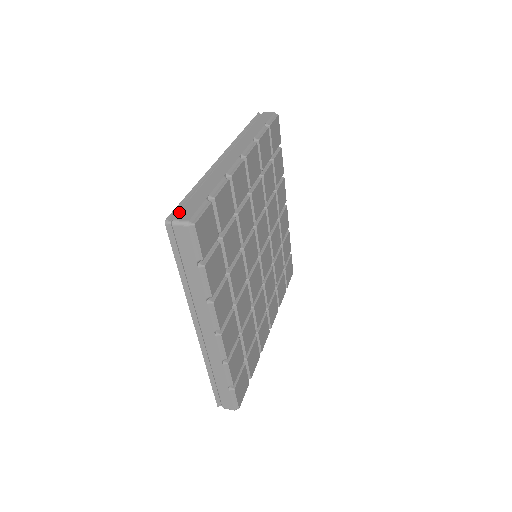
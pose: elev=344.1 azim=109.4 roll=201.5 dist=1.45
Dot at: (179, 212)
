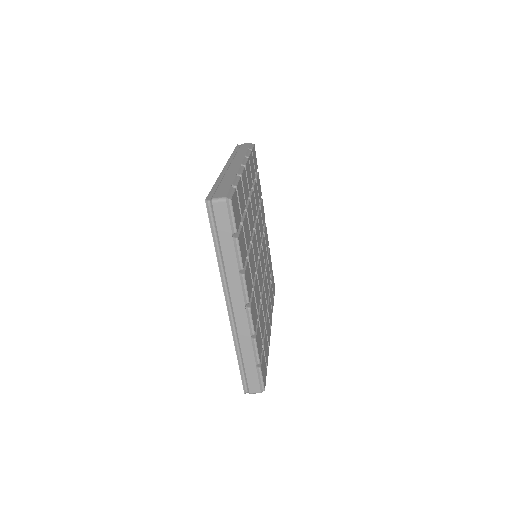
Dot at: (214, 194)
